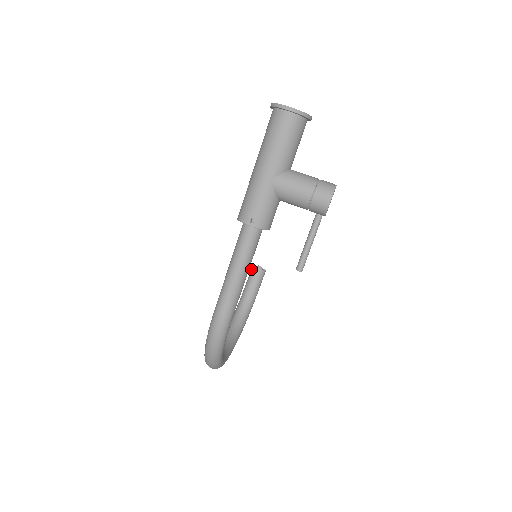
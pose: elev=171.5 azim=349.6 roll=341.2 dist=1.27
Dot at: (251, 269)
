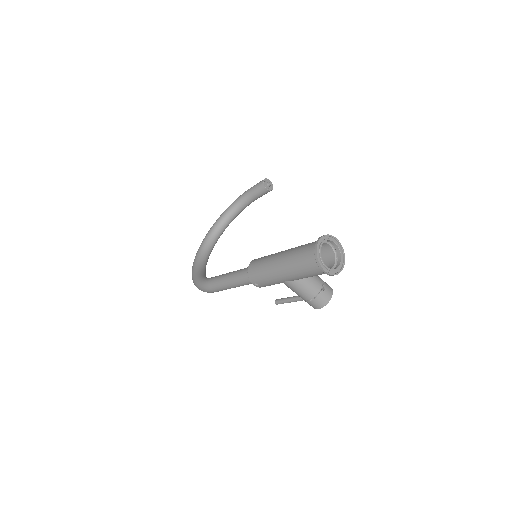
Dot at: (261, 183)
